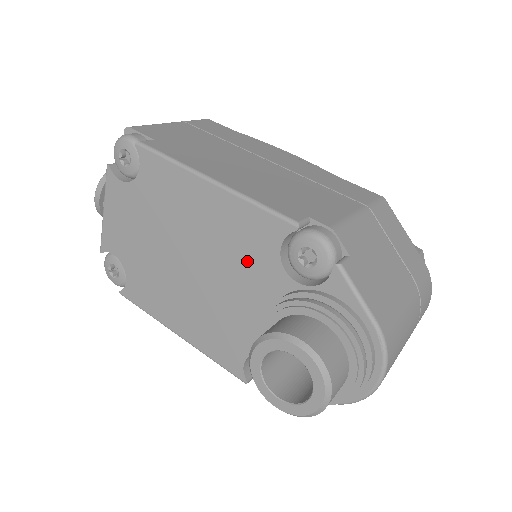
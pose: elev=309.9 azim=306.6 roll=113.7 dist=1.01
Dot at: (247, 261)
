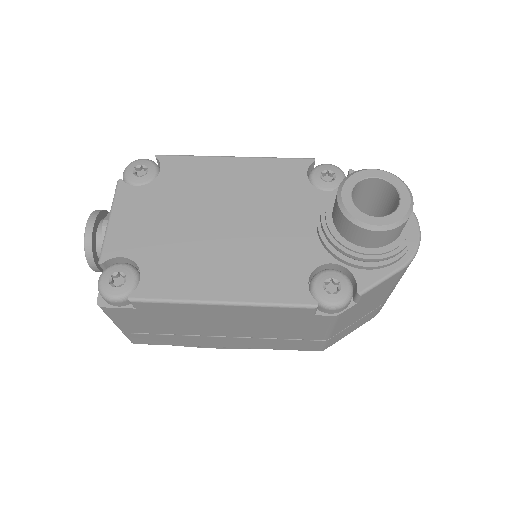
Dot at: (283, 195)
